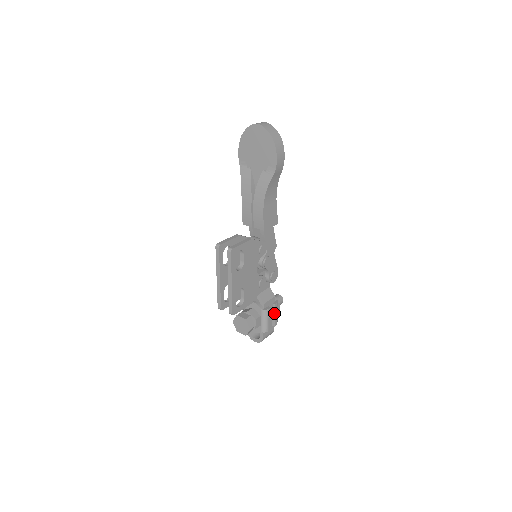
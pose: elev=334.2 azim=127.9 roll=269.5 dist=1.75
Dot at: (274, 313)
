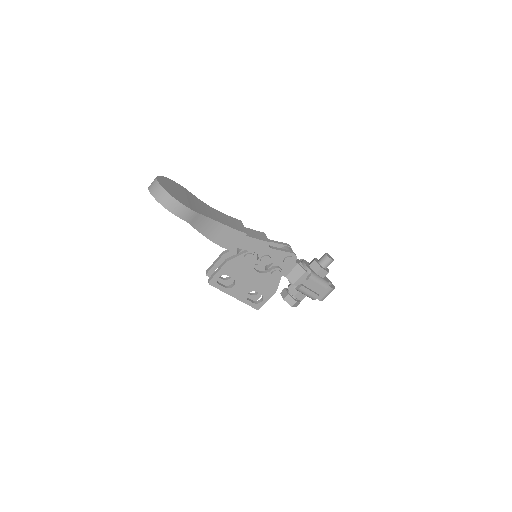
Dot at: (313, 284)
